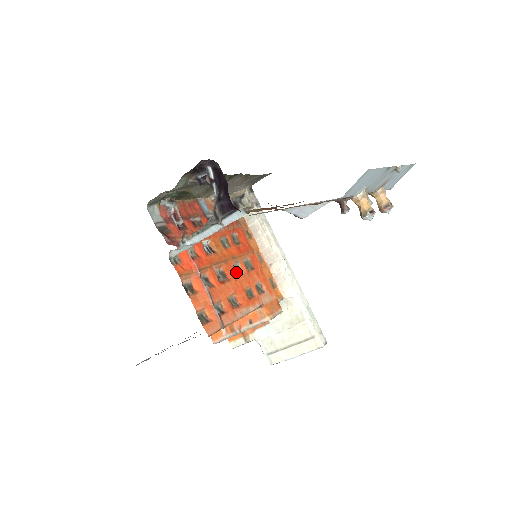
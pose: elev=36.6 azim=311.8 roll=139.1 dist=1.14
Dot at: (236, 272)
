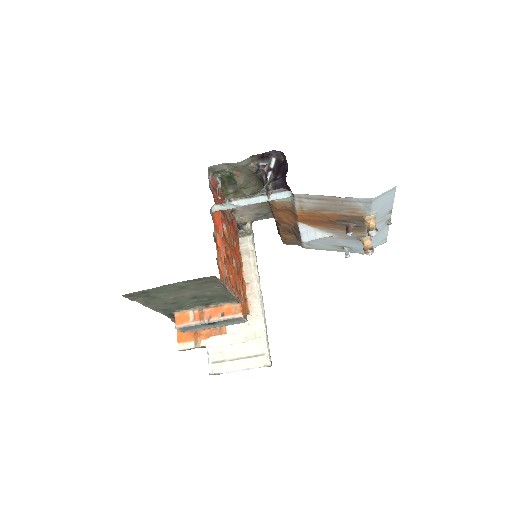
Dot at: occluded
